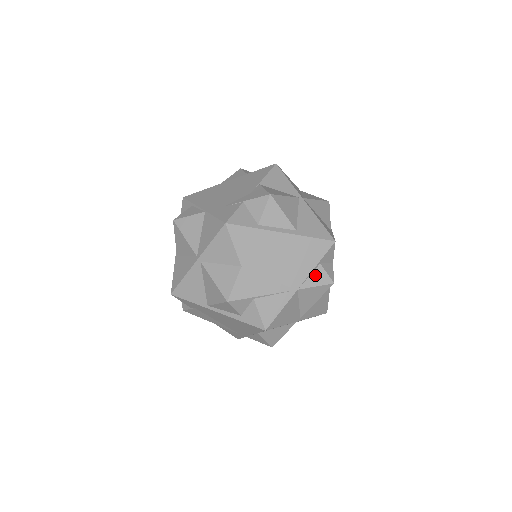
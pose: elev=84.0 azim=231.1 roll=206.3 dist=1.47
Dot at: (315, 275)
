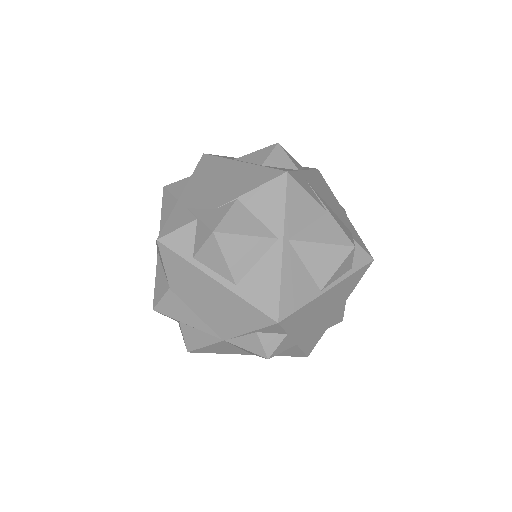
Dot at: (247, 339)
